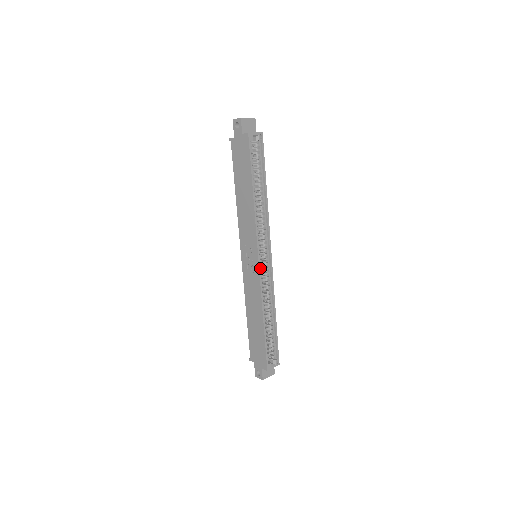
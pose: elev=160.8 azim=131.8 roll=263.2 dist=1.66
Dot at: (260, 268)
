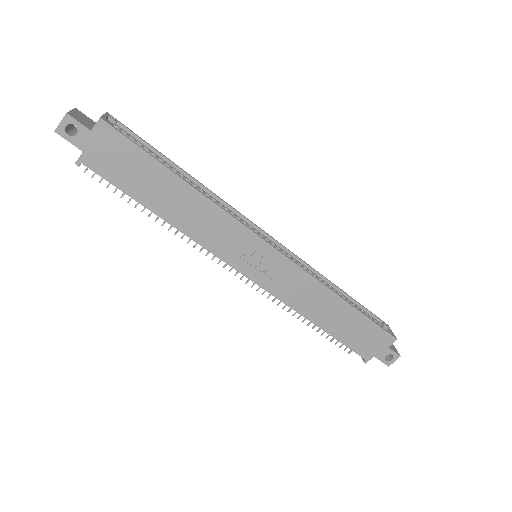
Dot at: (282, 253)
